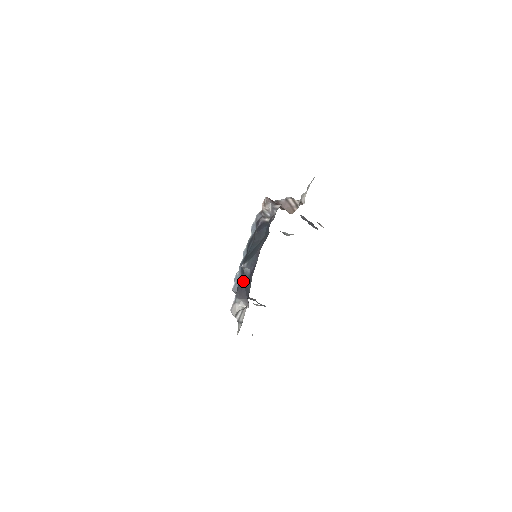
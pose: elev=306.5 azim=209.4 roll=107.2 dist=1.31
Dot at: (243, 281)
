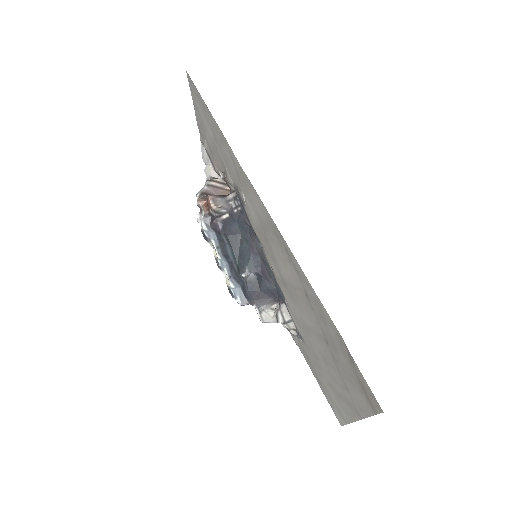
Dot at: (254, 288)
